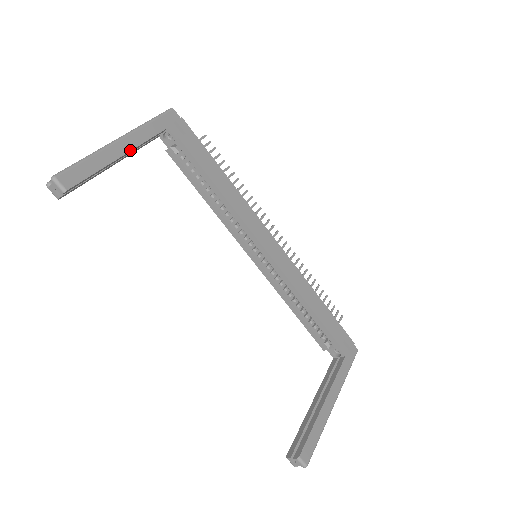
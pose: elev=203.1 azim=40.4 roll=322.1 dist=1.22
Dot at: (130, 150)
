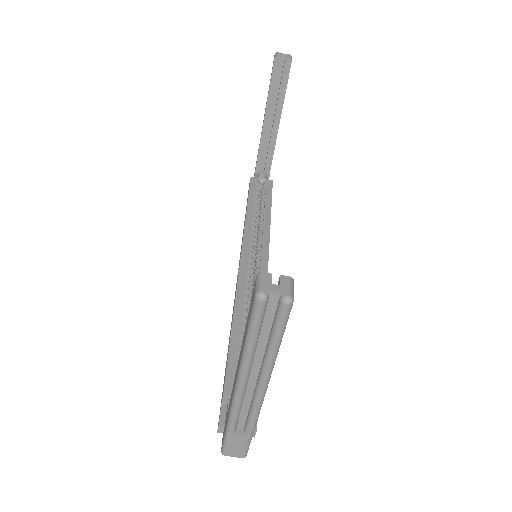
Dot at: occluded
